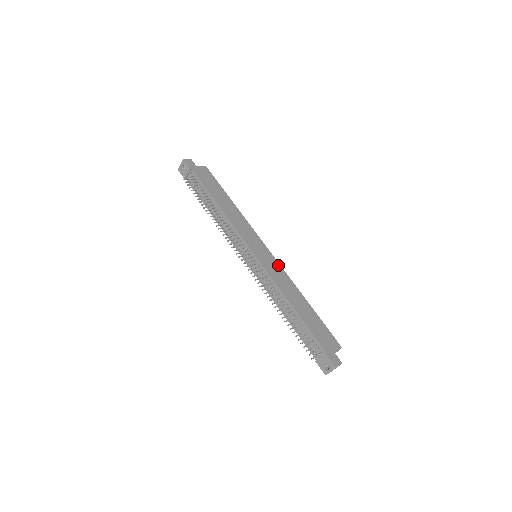
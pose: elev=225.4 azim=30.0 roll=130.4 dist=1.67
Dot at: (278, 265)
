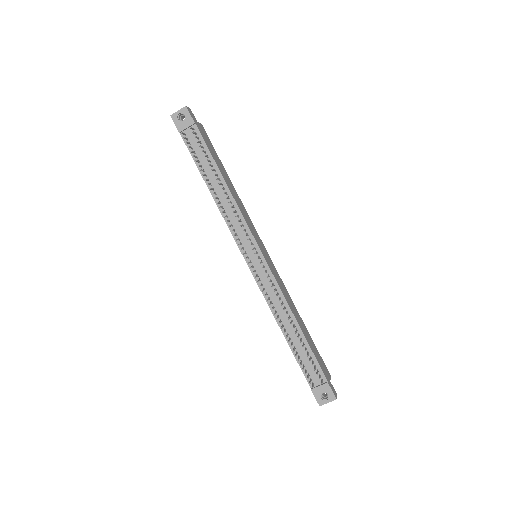
Dot at: (277, 272)
